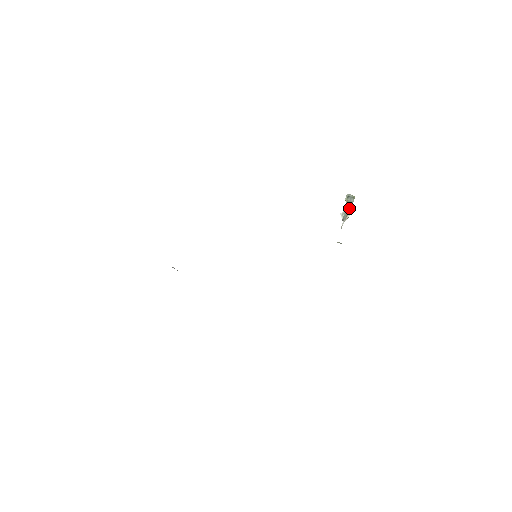
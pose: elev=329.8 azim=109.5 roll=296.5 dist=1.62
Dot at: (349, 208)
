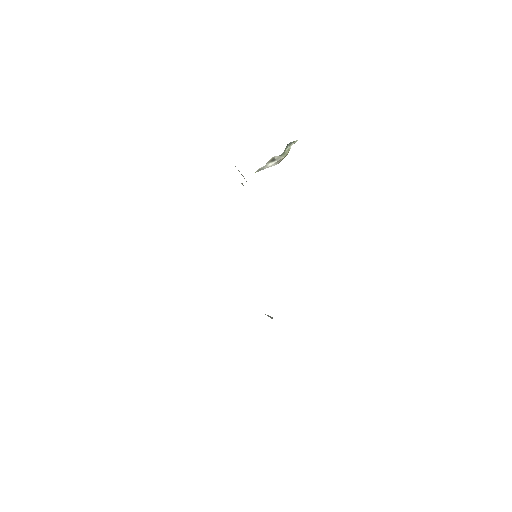
Dot at: (284, 152)
